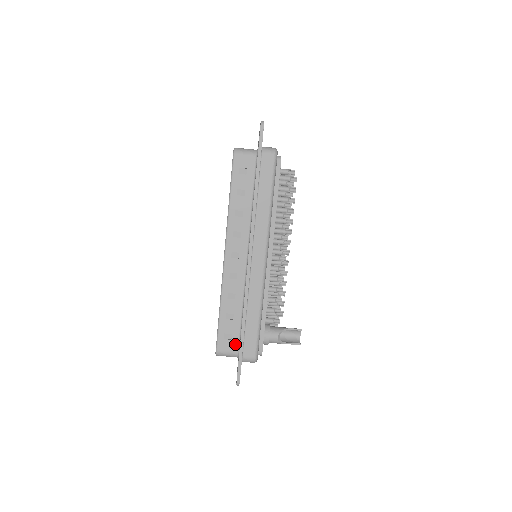
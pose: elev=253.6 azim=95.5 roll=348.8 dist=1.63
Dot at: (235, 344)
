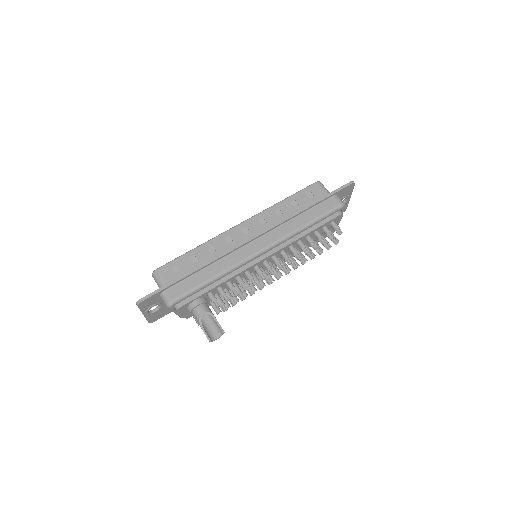
Dot at: (173, 279)
